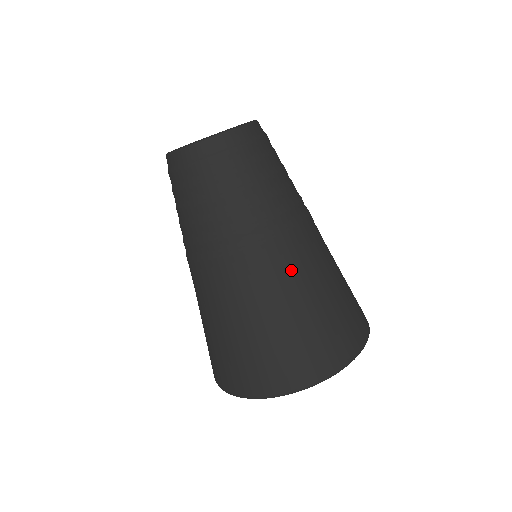
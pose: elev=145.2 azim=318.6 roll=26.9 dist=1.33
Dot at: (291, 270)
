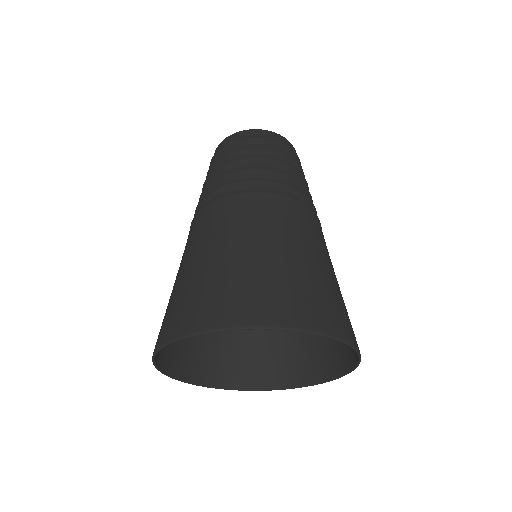
Dot at: (230, 222)
